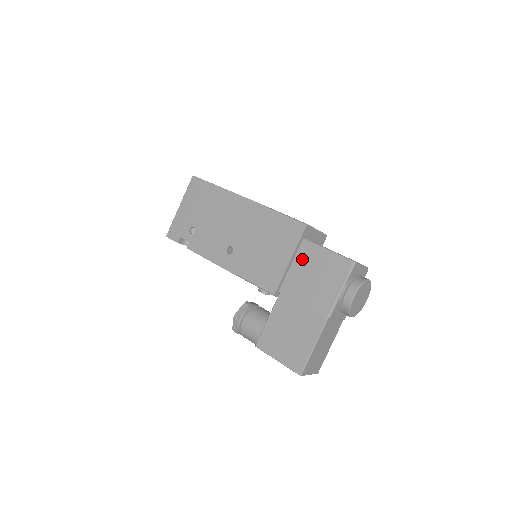
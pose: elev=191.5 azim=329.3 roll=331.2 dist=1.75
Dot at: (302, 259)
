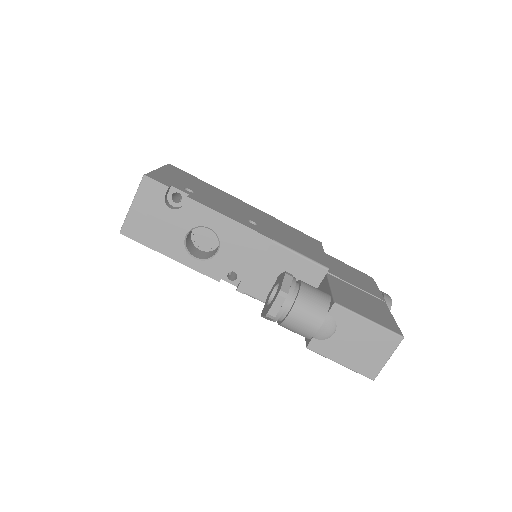
Dot at: (330, 260)
